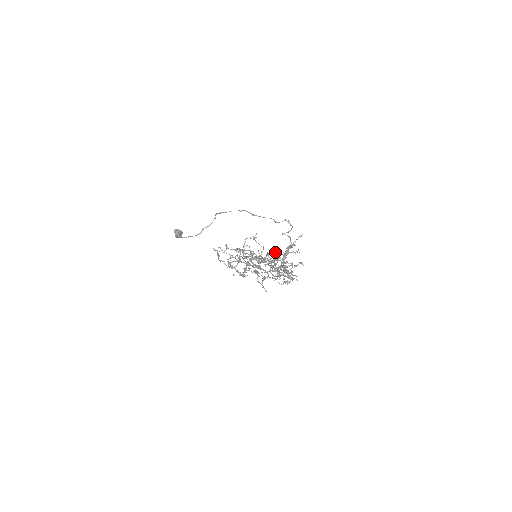
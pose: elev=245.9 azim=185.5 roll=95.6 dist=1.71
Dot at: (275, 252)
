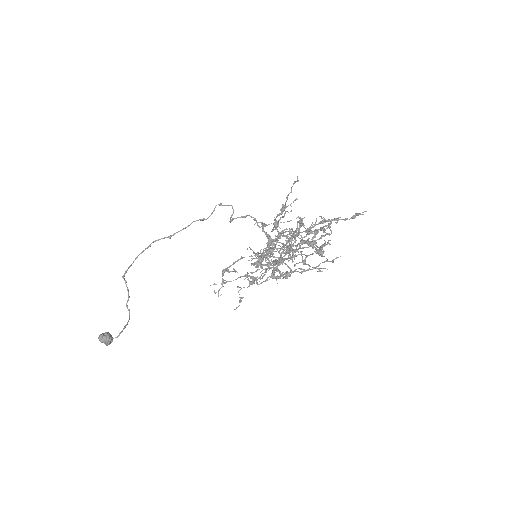
Dot at: (300, 218)
